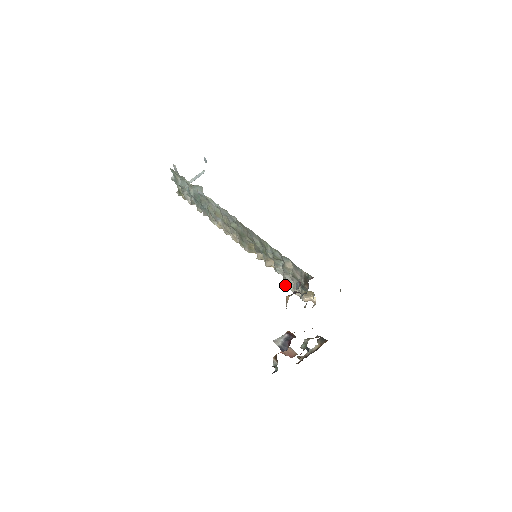
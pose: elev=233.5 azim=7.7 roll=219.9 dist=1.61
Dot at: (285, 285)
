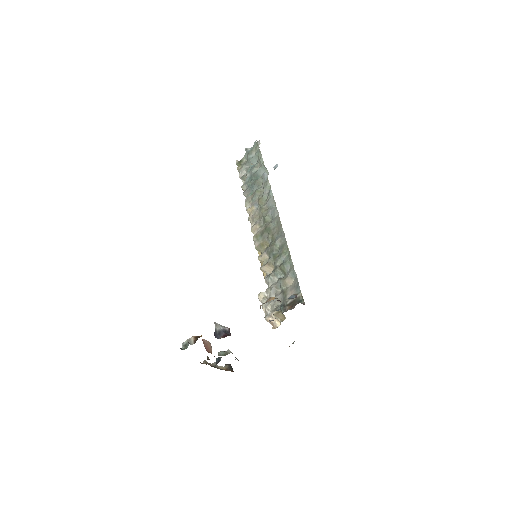
Dot at: (262, 295)
